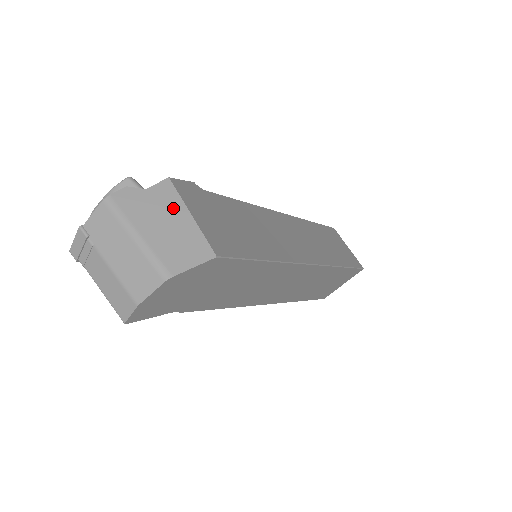
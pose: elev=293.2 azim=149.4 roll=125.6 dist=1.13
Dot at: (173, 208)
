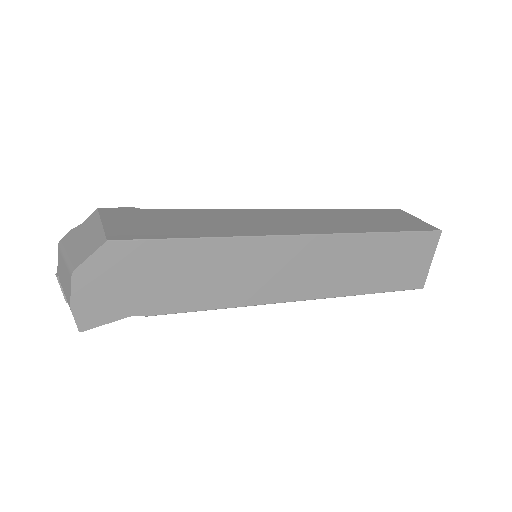
Dot at: (92, 226)
